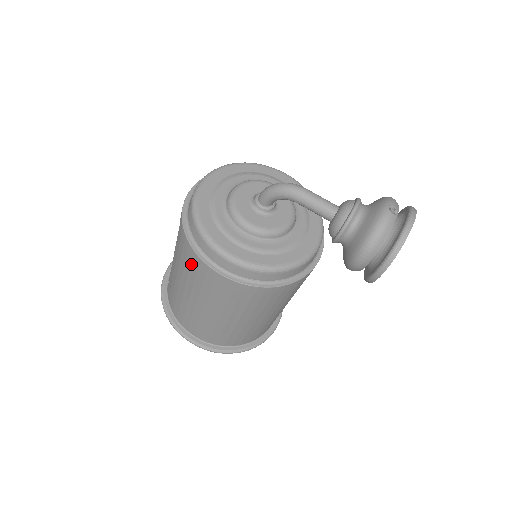
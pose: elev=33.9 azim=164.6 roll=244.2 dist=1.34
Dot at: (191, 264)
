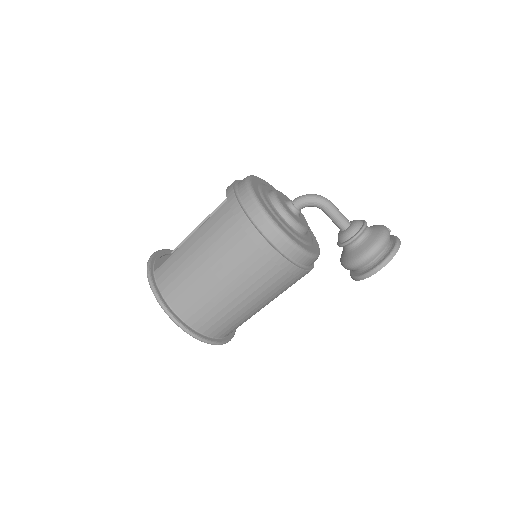
Dot at: (235, 233)
